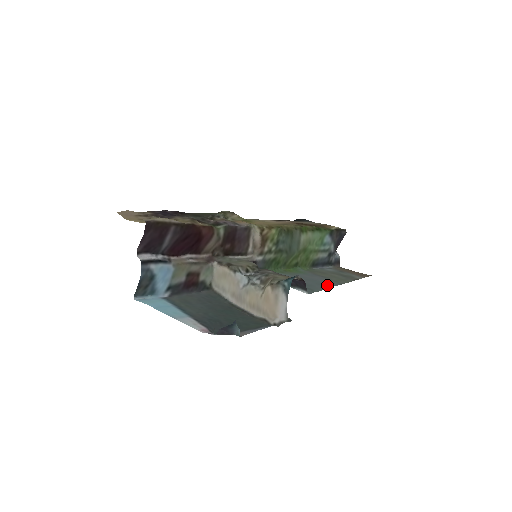
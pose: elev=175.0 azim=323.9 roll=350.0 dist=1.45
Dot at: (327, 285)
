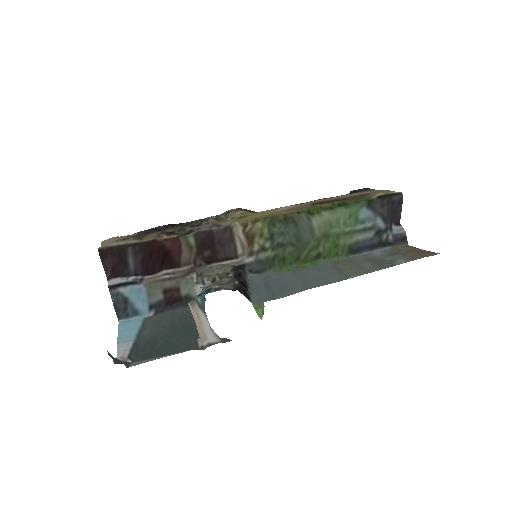
Dot at: (314, 285)
